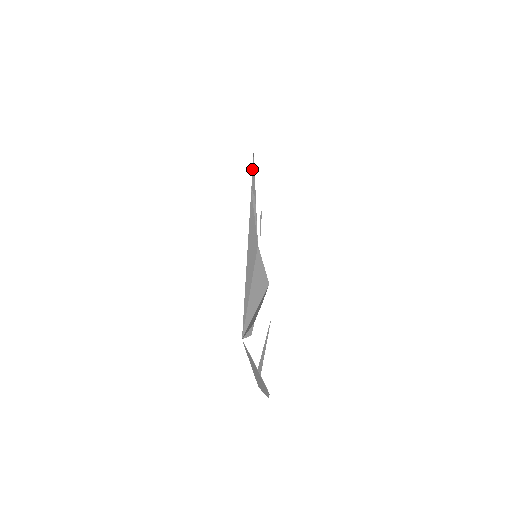
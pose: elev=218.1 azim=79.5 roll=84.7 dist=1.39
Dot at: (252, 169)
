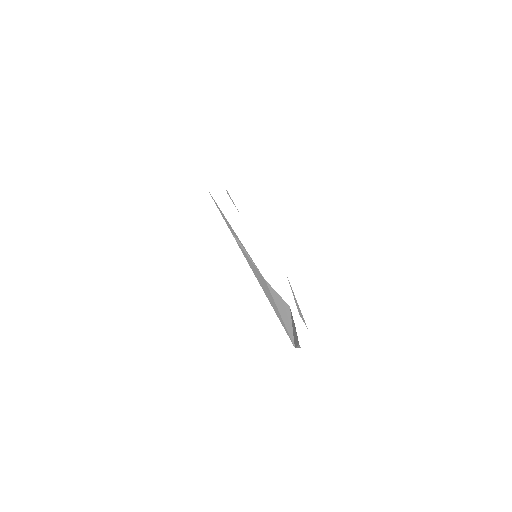
Dot at: occluded
